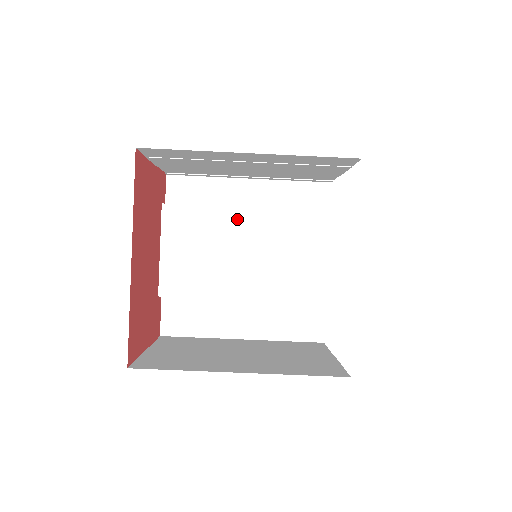
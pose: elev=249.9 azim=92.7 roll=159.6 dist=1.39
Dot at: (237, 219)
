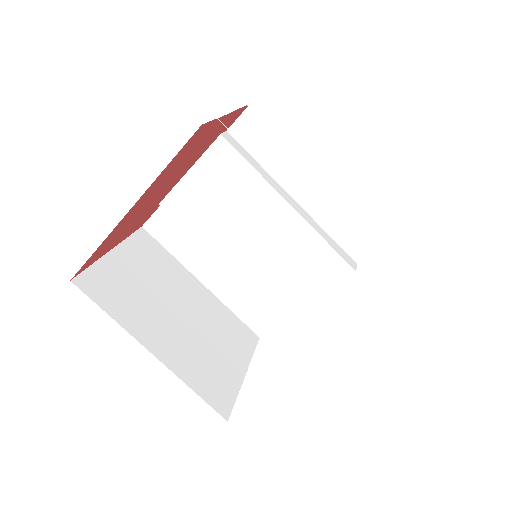
Dot at: (273, 205)
